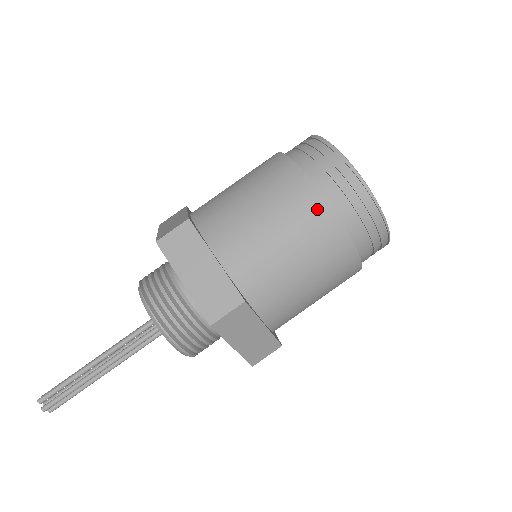
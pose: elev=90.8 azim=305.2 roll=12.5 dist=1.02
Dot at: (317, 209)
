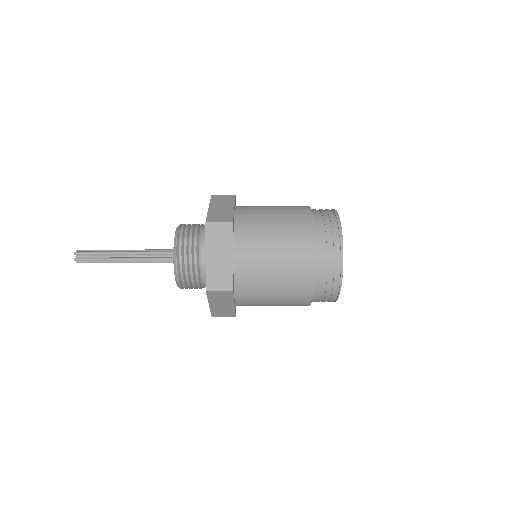
Dot at: (306, 267)
